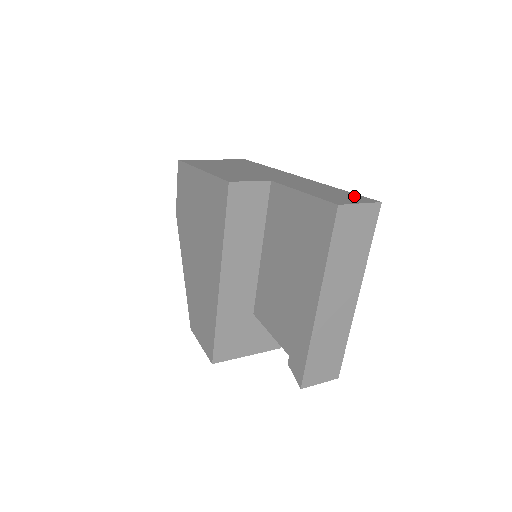
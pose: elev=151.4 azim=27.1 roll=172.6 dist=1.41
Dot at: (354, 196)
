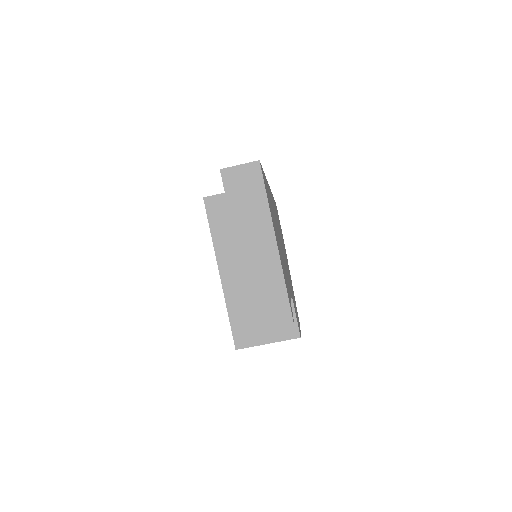
Dot at: occluded
